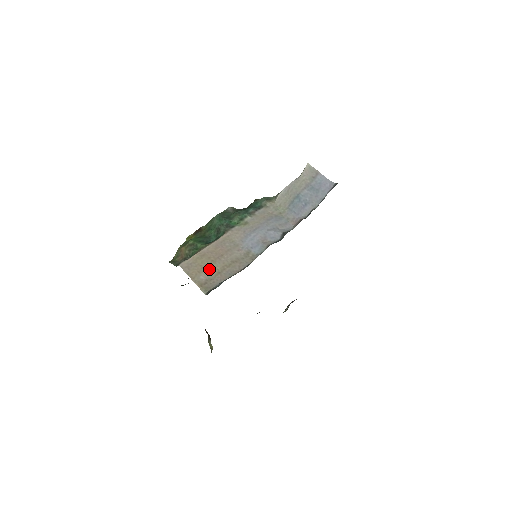
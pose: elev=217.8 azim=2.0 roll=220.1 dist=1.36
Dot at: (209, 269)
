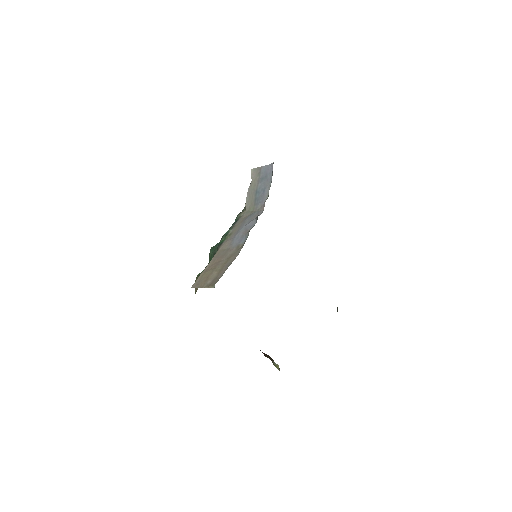
Dot at: (212, 274)
